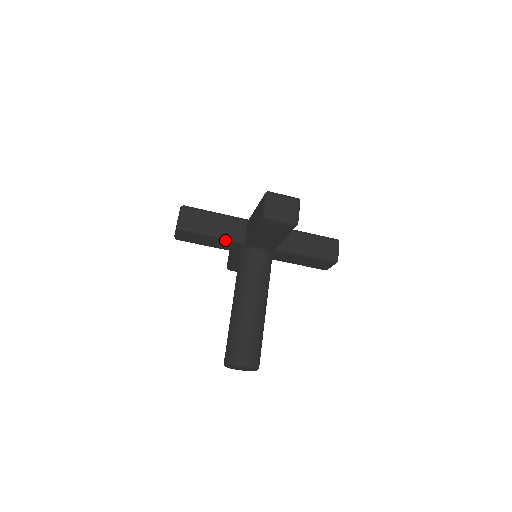
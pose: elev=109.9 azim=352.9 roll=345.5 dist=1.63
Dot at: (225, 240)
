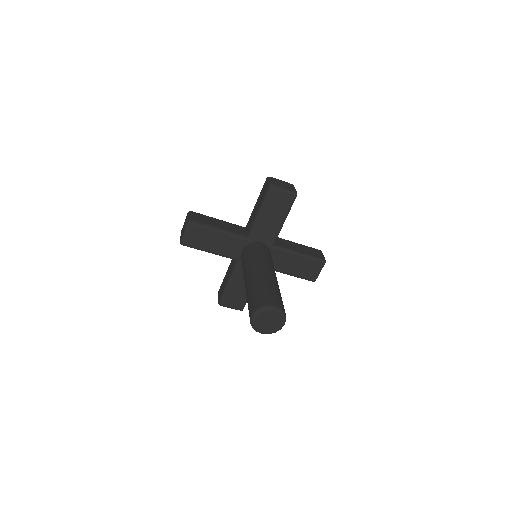
Dot at: (230, 235)
